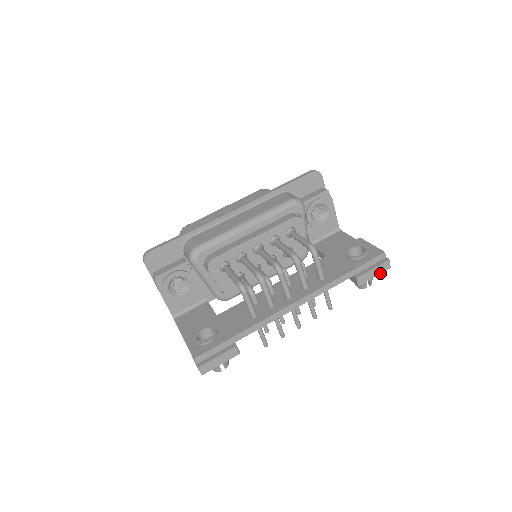
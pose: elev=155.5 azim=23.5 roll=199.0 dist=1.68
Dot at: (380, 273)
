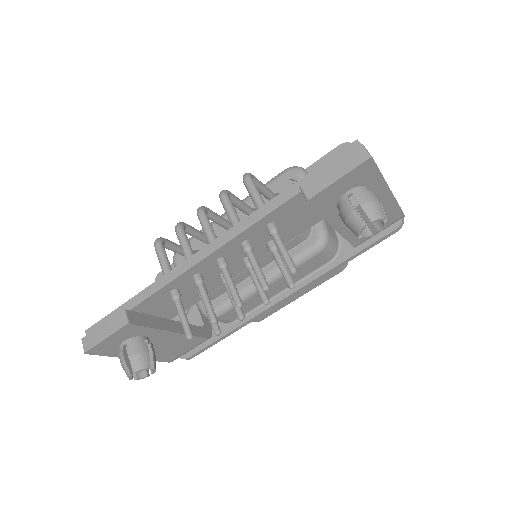
Dot at: (348, 171)
